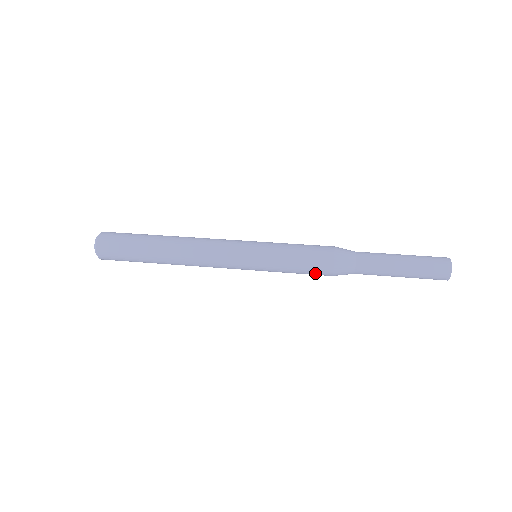
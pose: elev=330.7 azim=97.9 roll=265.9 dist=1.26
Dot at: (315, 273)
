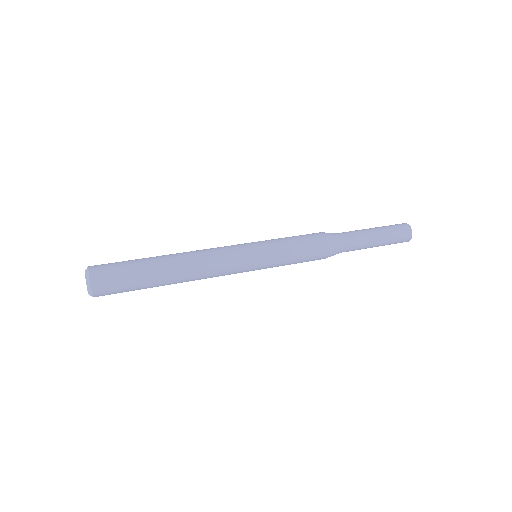
Dot at: (314, 253)
